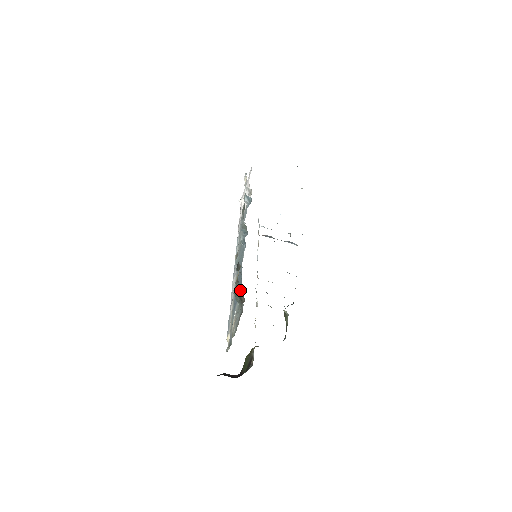
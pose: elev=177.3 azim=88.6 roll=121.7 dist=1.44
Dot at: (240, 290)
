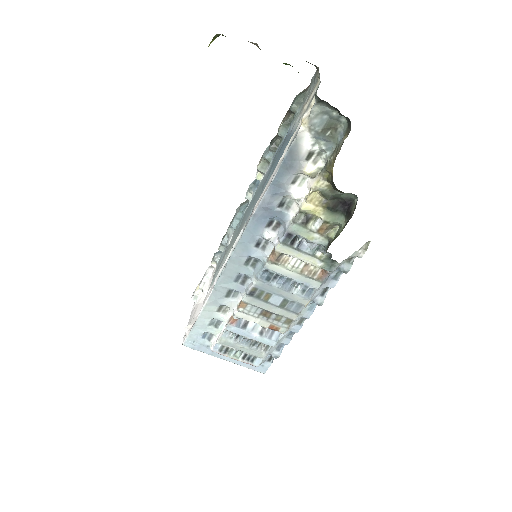
Dot at: (291, 121)
